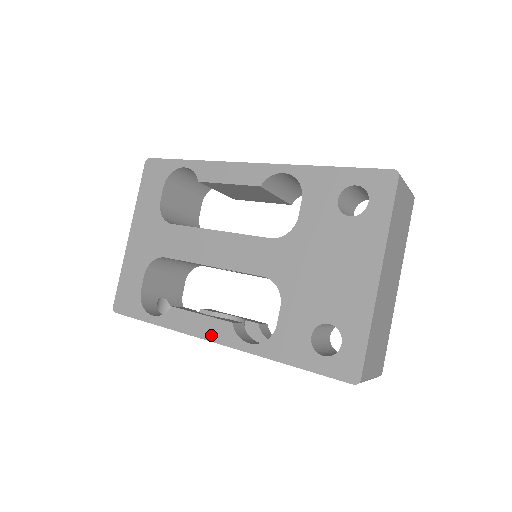
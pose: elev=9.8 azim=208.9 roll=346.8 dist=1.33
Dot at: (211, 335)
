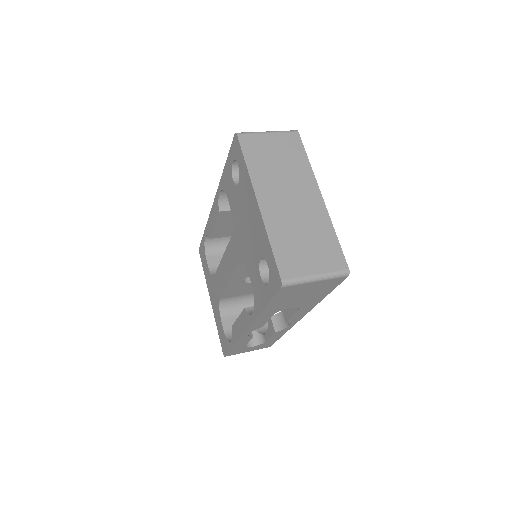
Dot at: (244, 327)
